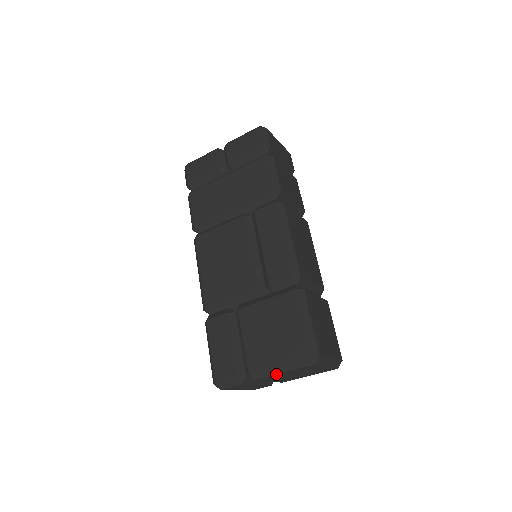
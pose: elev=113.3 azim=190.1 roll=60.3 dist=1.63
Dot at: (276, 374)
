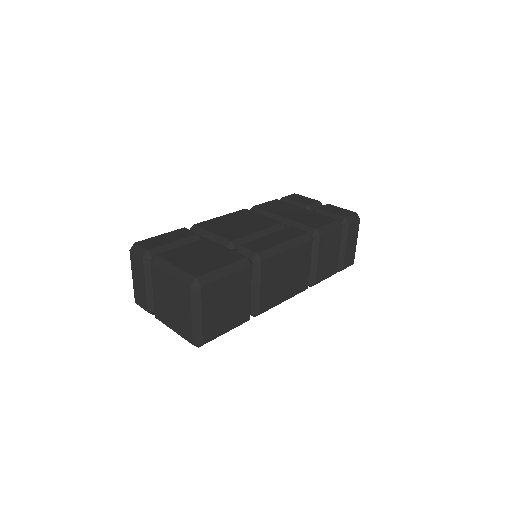
Dot at: (166, 271)
